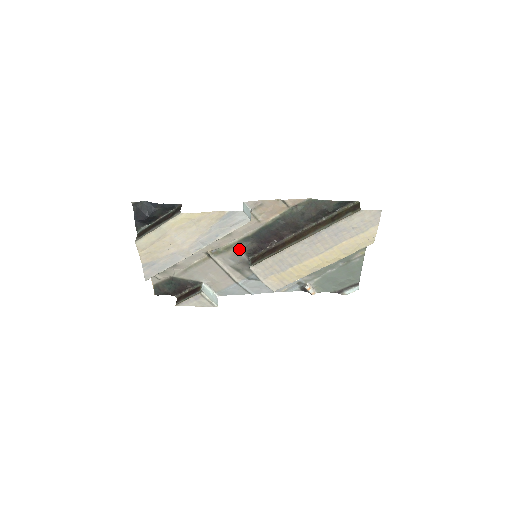
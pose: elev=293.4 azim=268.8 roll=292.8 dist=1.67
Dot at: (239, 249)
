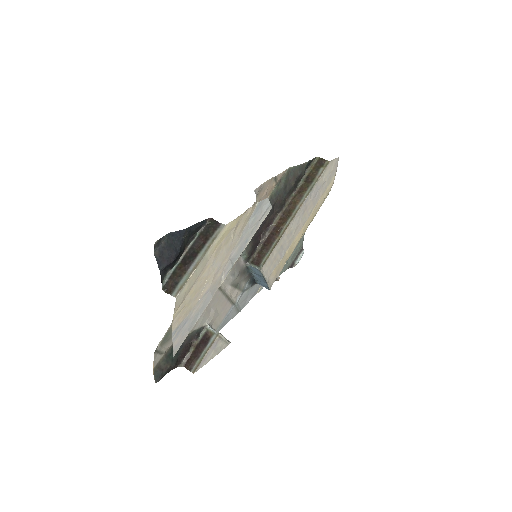
Dot at: (239, 257)
